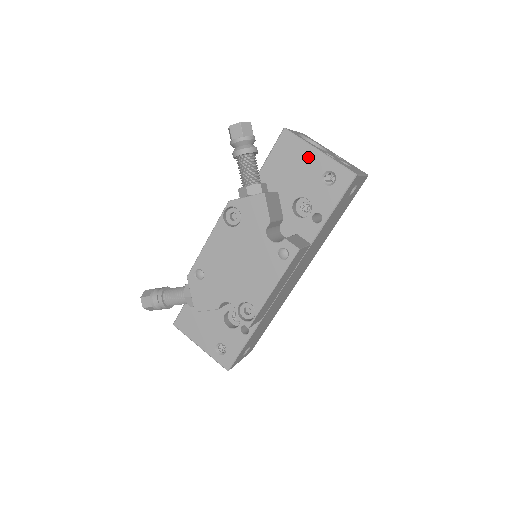
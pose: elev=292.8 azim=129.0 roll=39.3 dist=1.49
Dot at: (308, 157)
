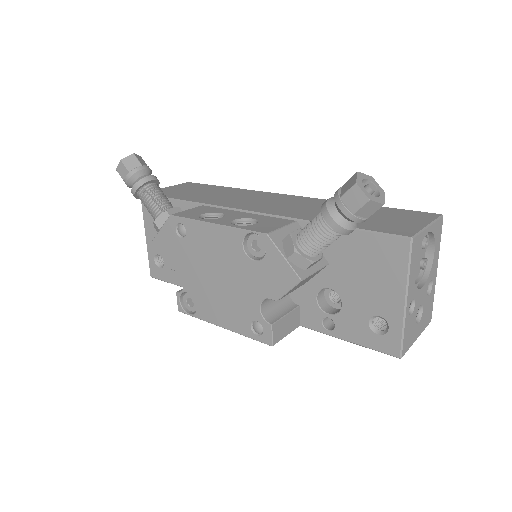
Dot at: (390, 289)
